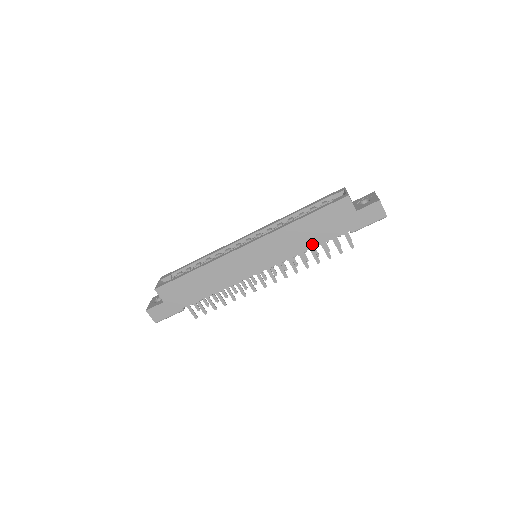
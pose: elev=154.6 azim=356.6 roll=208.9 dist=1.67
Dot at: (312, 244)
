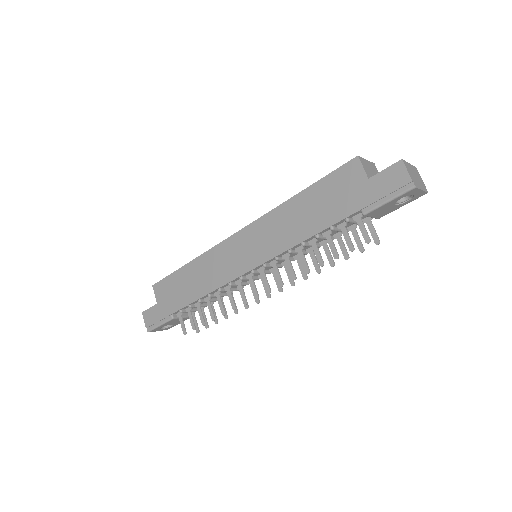
Dot at: (310, 231)
